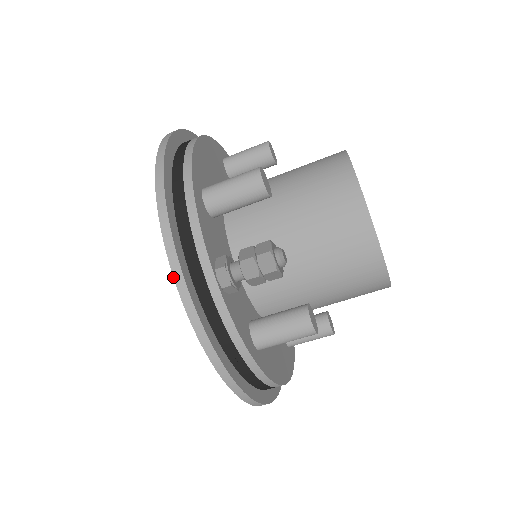
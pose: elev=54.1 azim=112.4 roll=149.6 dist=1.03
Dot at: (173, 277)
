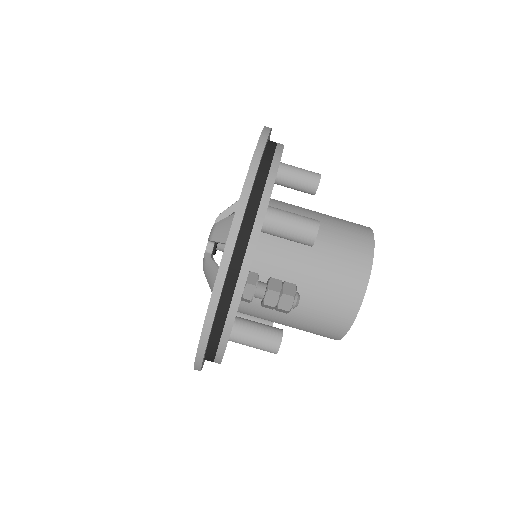
Dot at: (217, 274)
